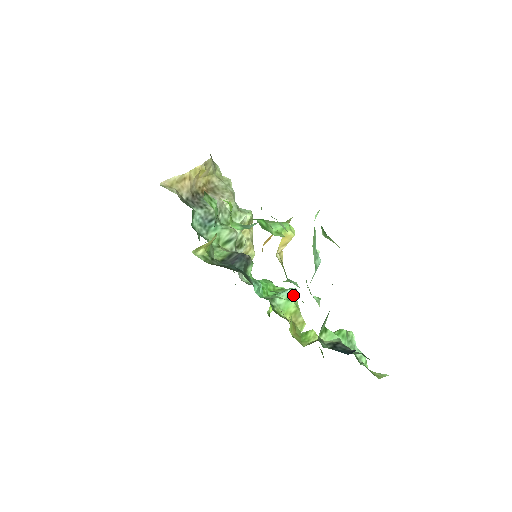
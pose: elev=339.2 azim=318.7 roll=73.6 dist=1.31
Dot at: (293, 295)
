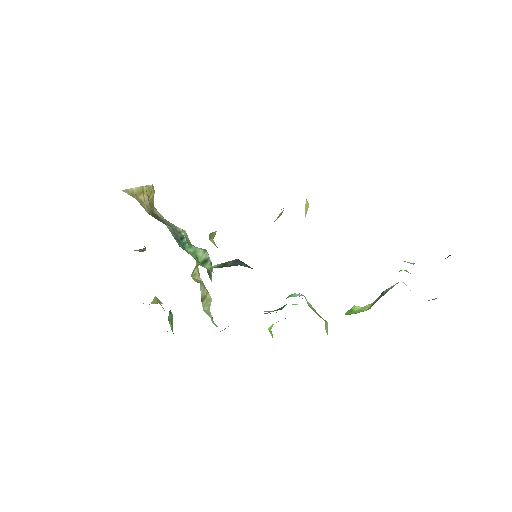
Dot at: occluded
